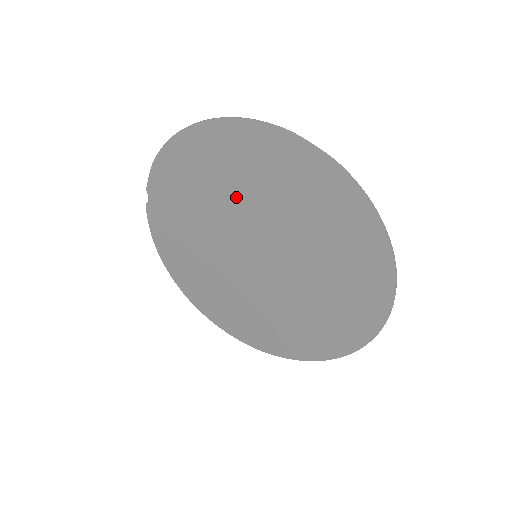
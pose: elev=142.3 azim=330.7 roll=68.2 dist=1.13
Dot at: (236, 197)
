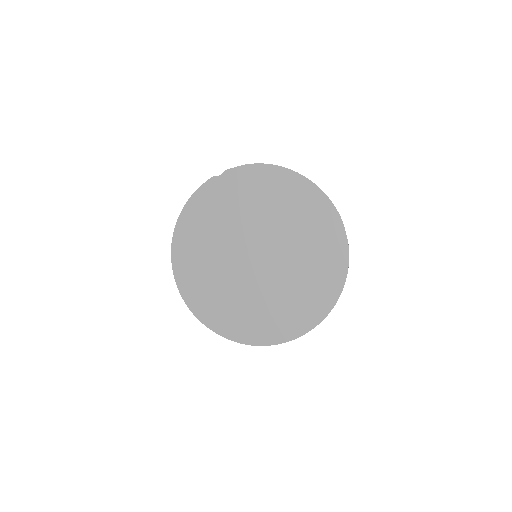
Dot at: (280, 220)
